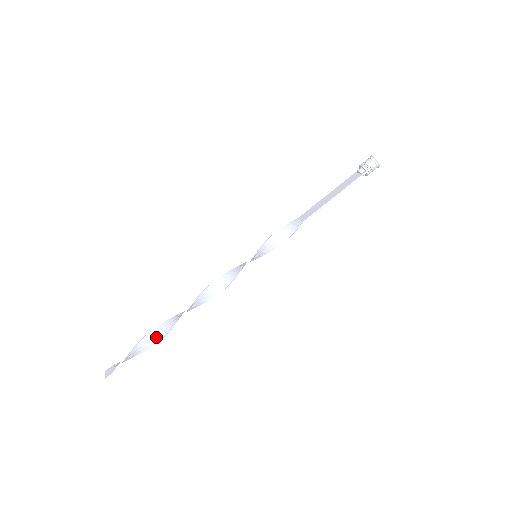
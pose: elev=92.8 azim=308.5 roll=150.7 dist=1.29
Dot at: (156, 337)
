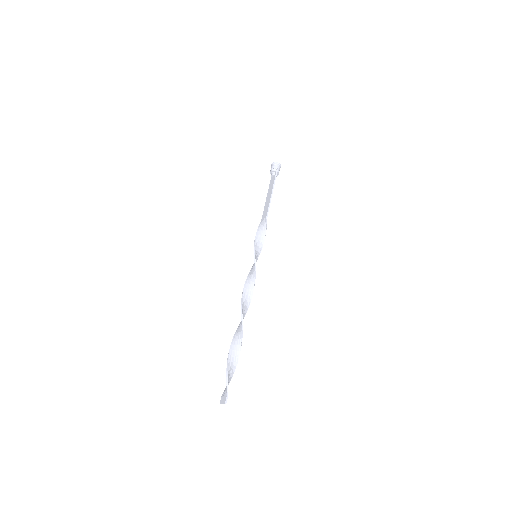
Dot at: (236, 350)
